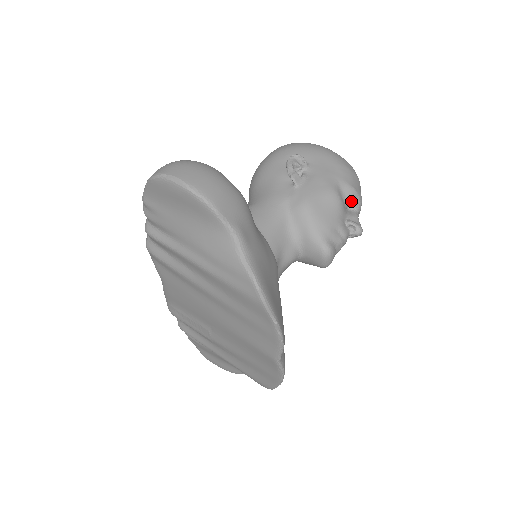
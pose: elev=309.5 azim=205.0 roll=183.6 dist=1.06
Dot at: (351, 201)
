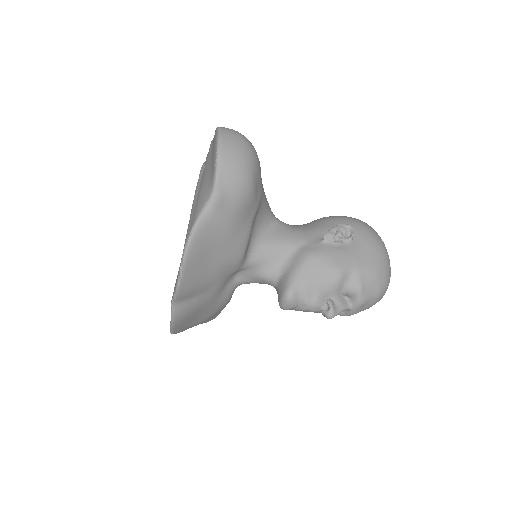
Dot at: (351, 293)
